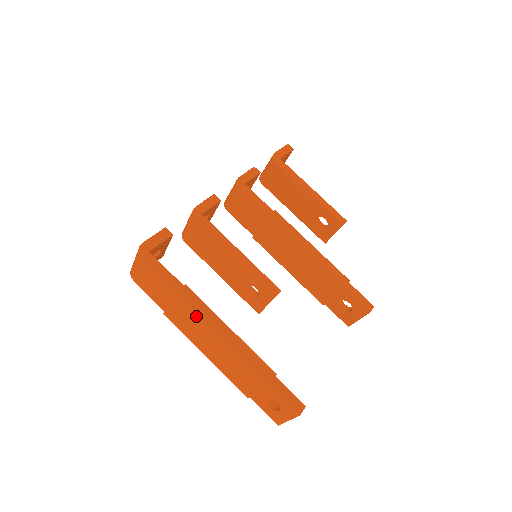
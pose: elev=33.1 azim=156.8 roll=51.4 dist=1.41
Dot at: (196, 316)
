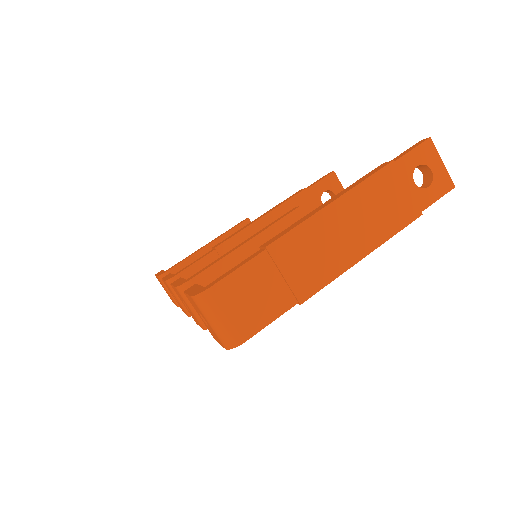
Dot at: (301, 229)
